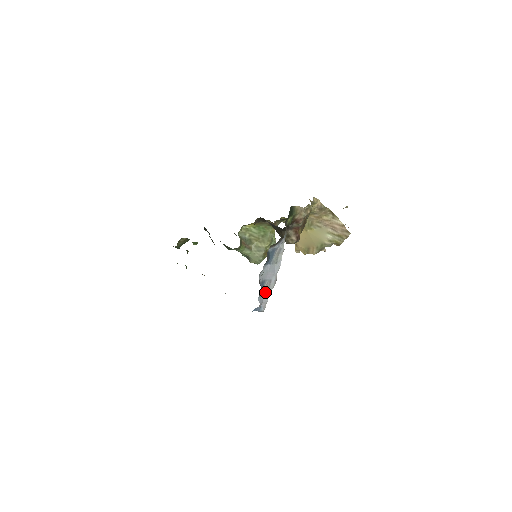
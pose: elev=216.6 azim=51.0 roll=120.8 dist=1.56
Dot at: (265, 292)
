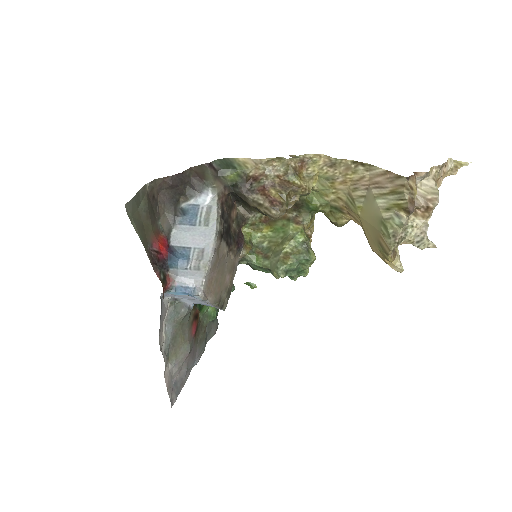
Dot at: (200, 267)
